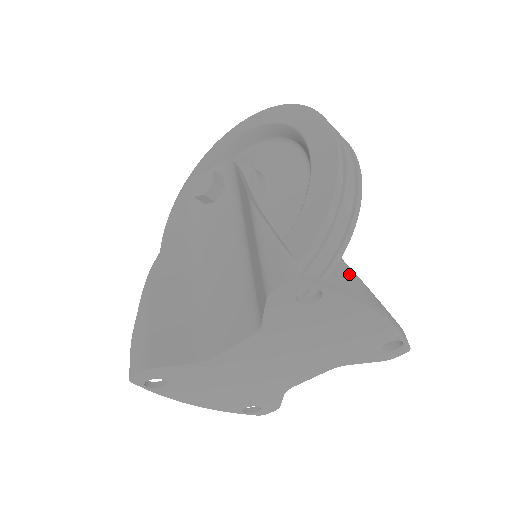
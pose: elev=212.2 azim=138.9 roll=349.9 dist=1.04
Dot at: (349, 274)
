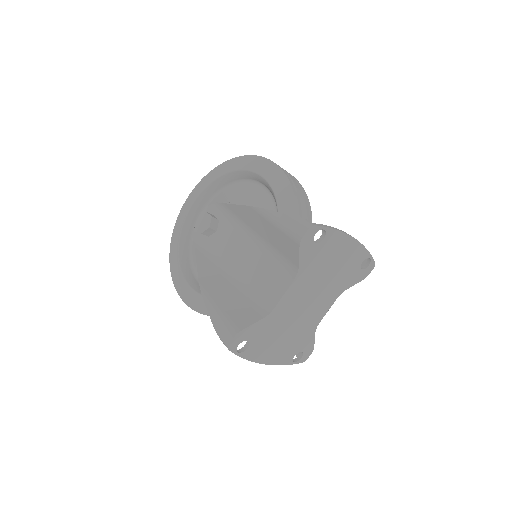
Dot at: occluded
